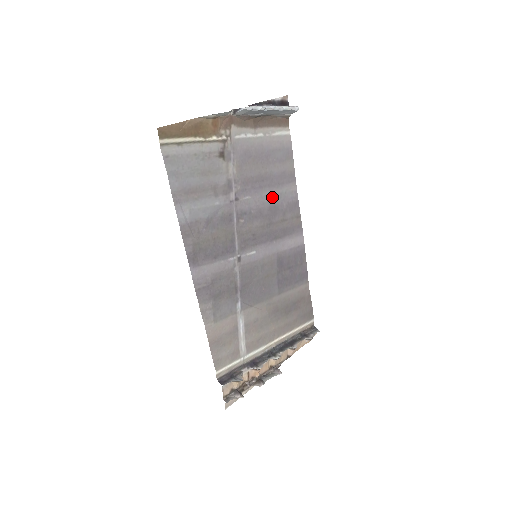
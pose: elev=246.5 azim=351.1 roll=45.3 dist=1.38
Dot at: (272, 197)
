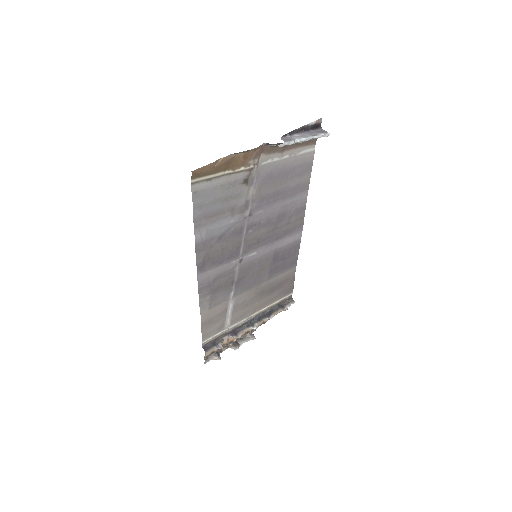
Dot at: (283, 207)
